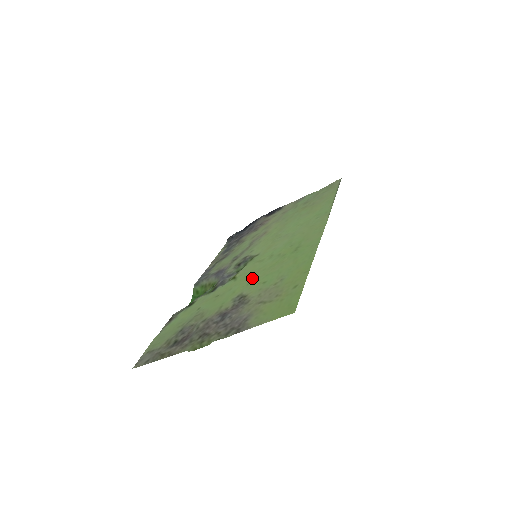
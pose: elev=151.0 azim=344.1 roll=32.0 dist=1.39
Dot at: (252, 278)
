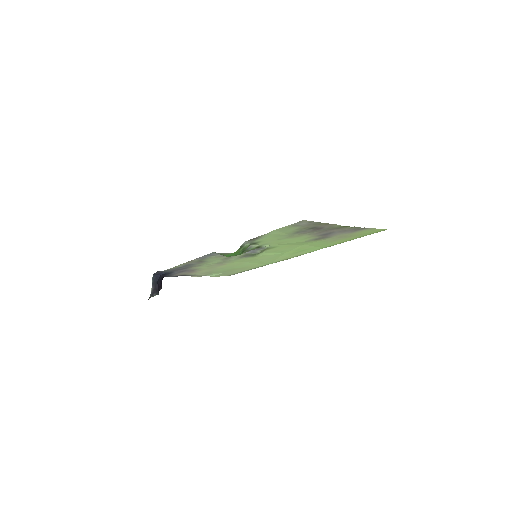
Dot at: (298, 244)
